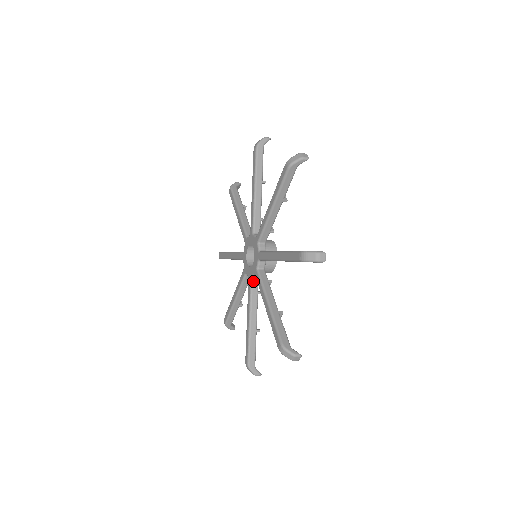
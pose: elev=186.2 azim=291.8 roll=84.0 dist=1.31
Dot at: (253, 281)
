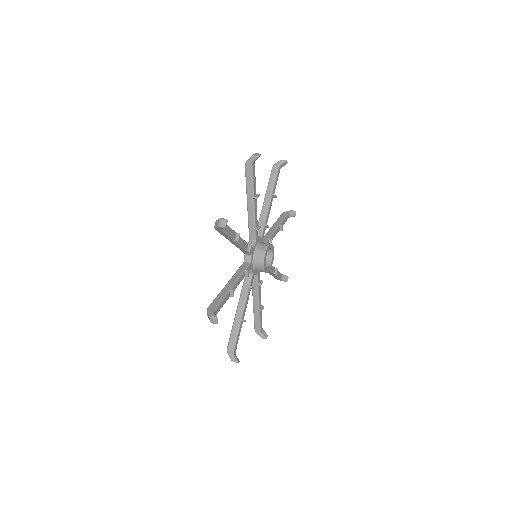
Dot at: occluded
